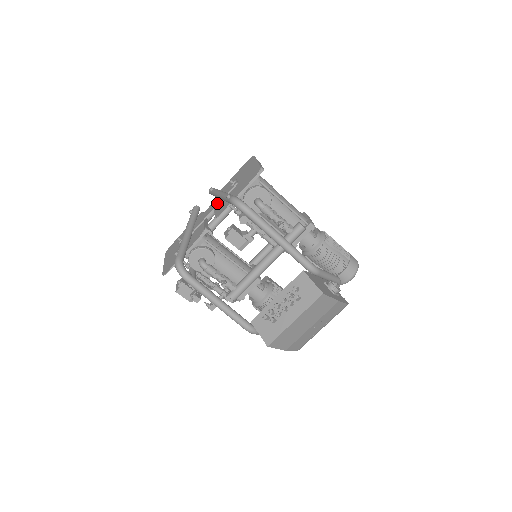
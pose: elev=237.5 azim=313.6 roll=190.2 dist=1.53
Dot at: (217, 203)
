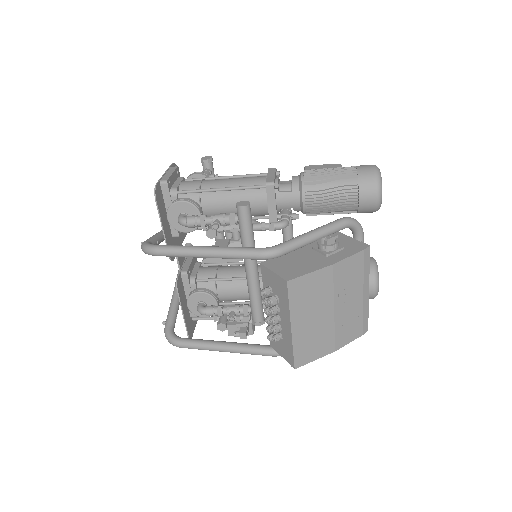
Dot at: occluded
